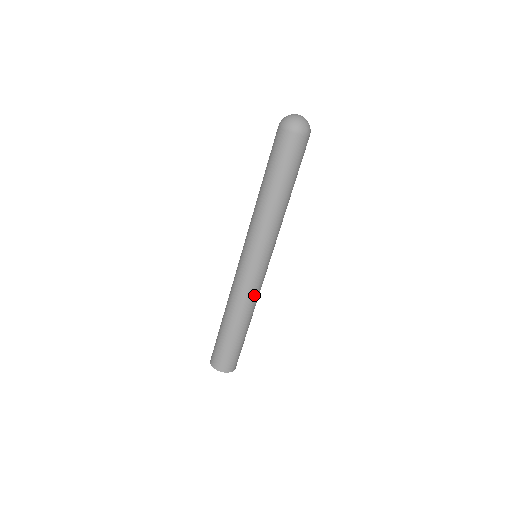
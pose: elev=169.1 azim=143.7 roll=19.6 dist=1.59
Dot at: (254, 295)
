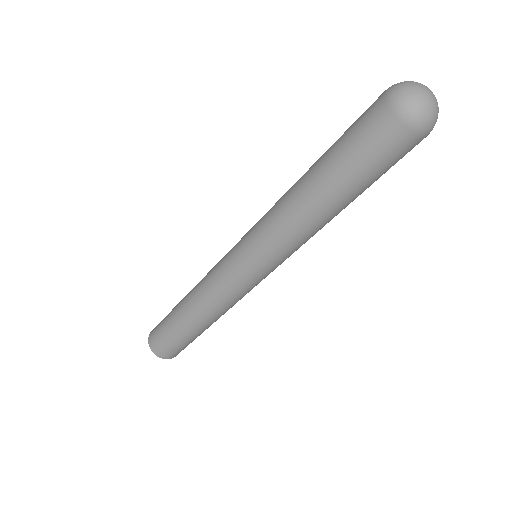
Dot at: occluded
